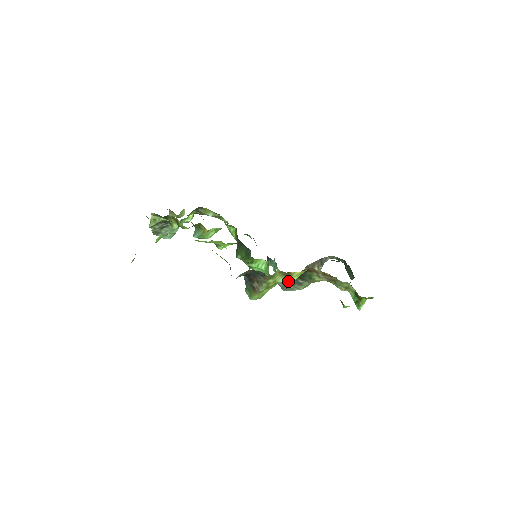
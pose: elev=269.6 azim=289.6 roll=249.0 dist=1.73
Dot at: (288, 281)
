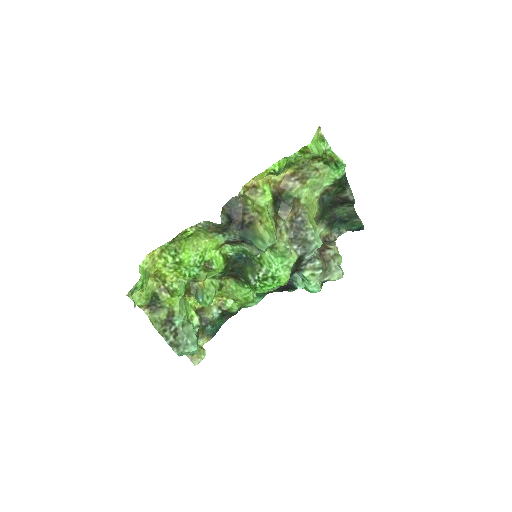
Dot at: (266, 197)
